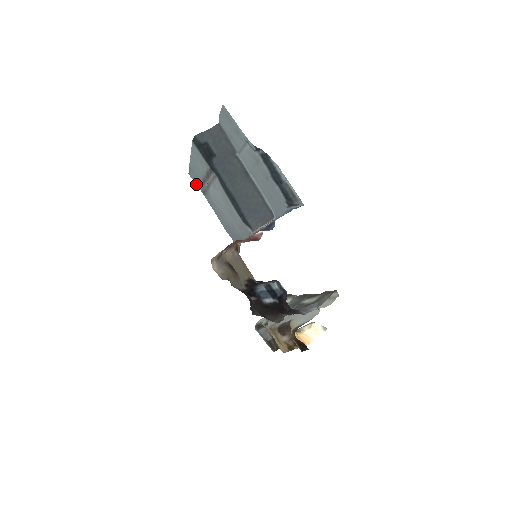
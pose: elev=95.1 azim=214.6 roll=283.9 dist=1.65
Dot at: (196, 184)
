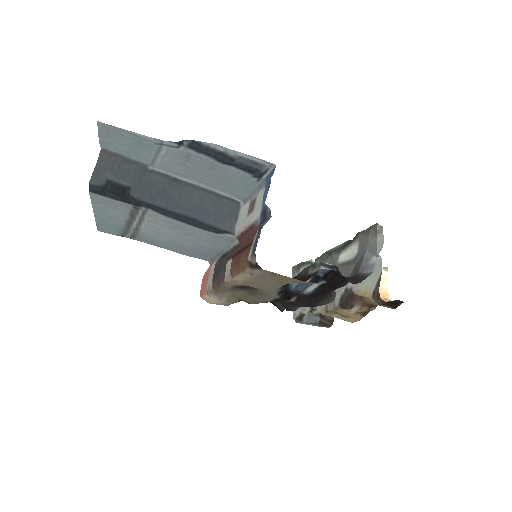
Dot at: (116, 235)
